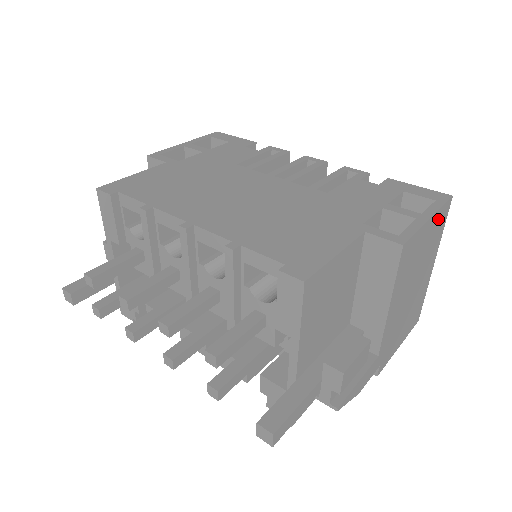
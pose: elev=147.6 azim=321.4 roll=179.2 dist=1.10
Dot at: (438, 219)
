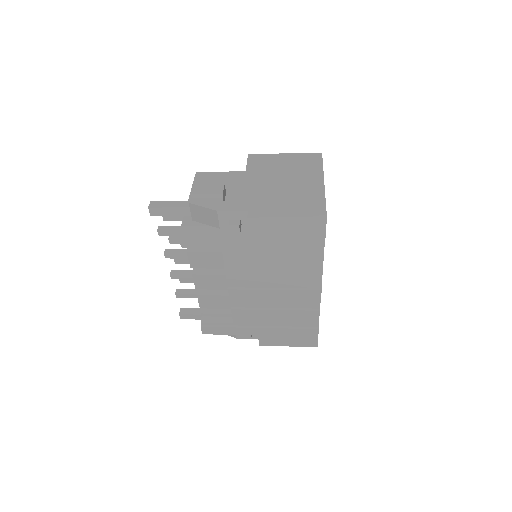
Dot at: (302, 158)
